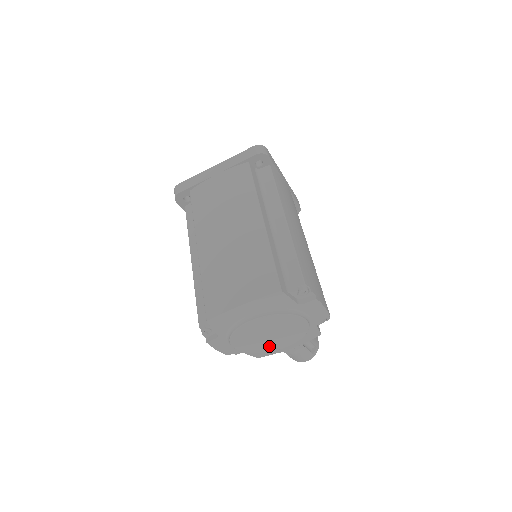
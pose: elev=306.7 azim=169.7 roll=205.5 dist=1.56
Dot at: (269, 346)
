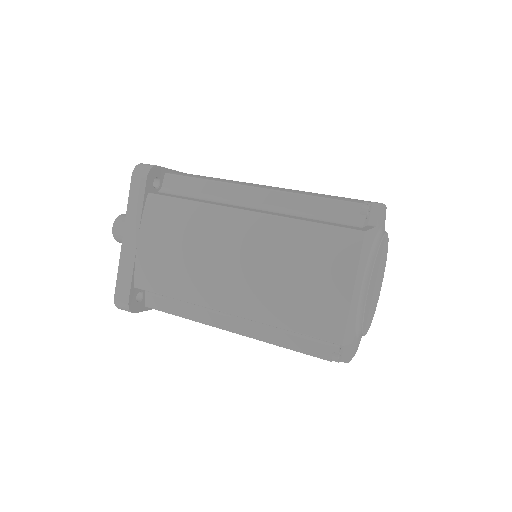
Dot at: (377, 295)
